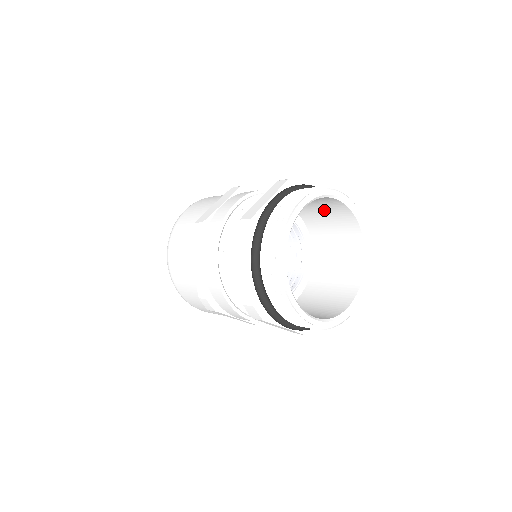
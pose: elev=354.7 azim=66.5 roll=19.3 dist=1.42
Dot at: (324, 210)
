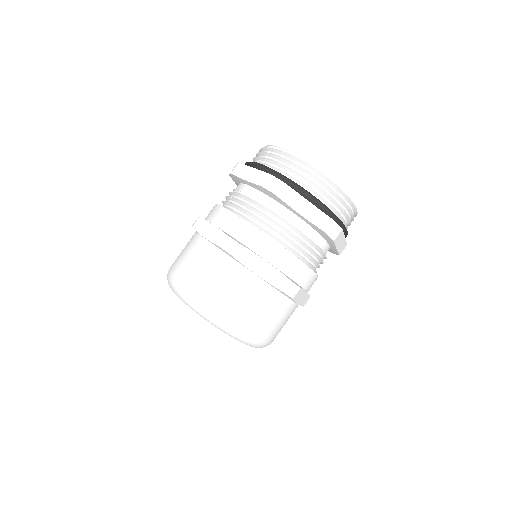
Dot at: occluded
